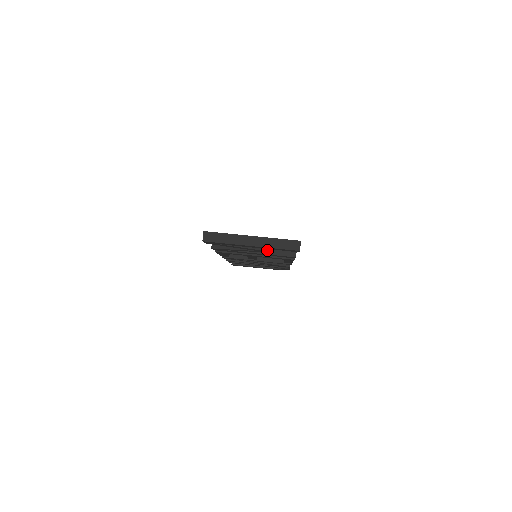
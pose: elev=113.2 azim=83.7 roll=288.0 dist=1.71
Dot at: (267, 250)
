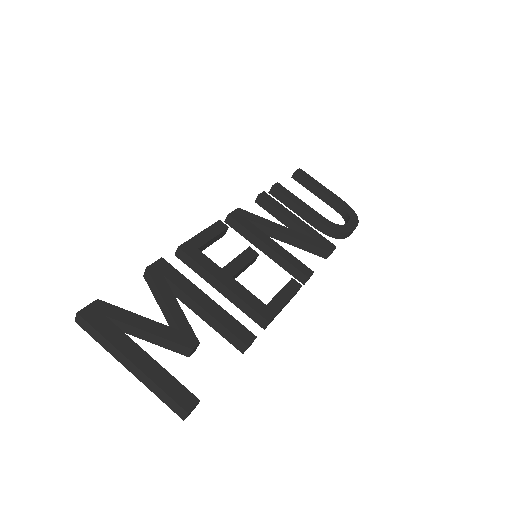
Dot at: (180, 353)
